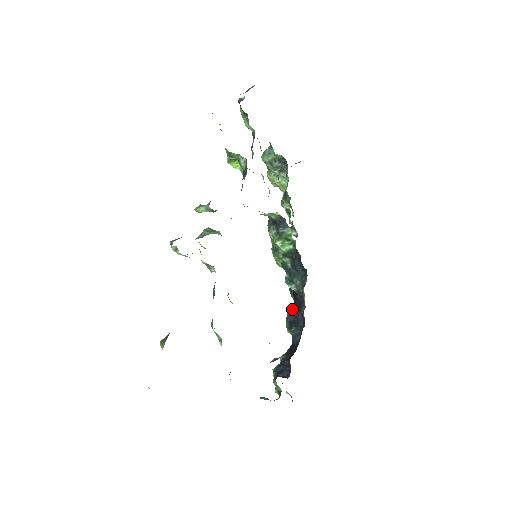
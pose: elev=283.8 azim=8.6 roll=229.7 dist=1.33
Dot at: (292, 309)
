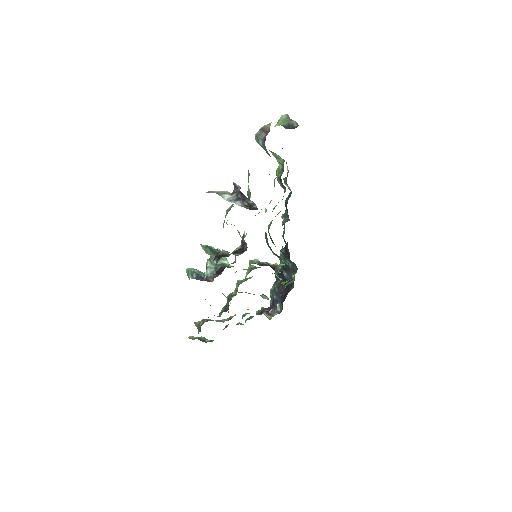
Dot at: (285, 252)
